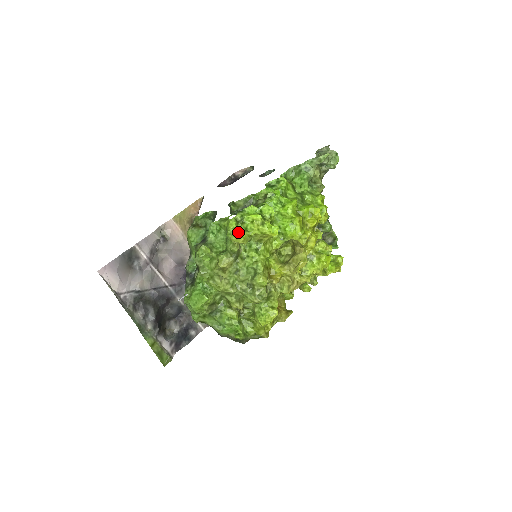
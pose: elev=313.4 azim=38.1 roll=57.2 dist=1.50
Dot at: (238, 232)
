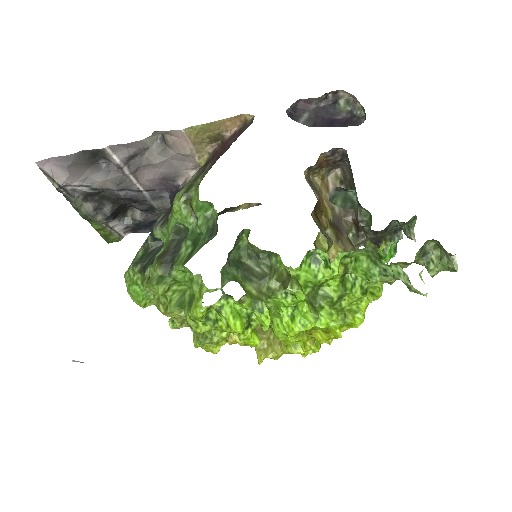
Dot at: (201, 322)
